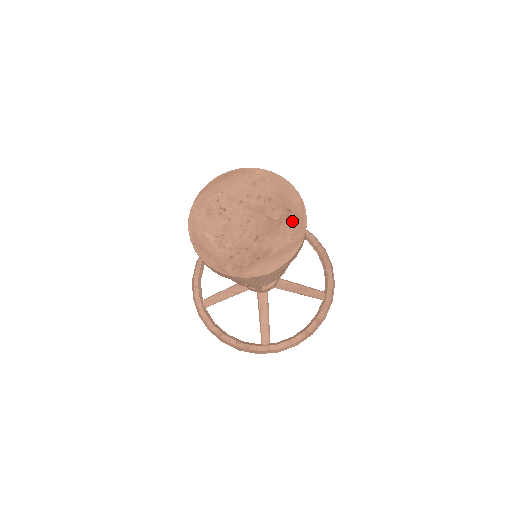
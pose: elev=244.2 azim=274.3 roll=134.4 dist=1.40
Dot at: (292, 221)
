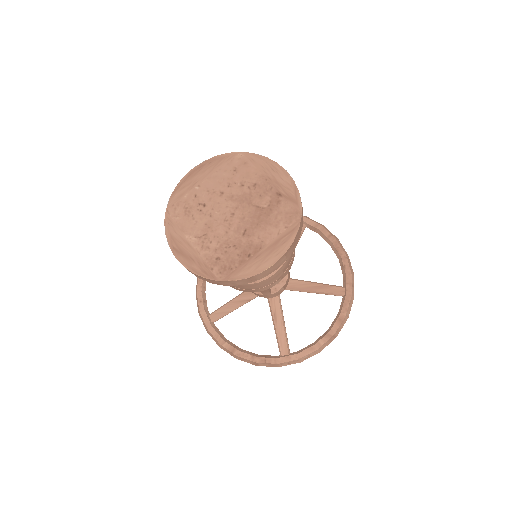
Dot at: (284, 206)
